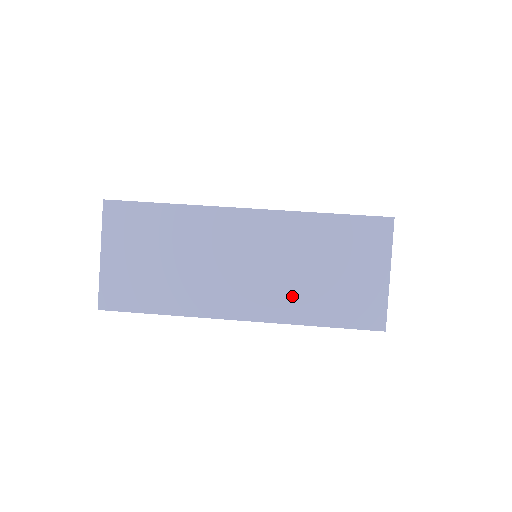
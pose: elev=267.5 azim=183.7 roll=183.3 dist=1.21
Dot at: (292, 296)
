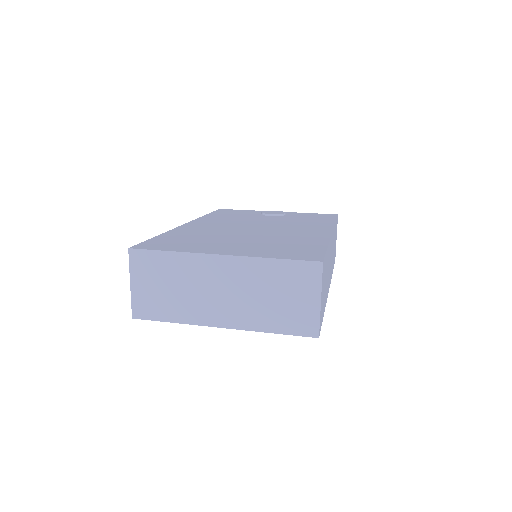
Dot at: (255, 313)
